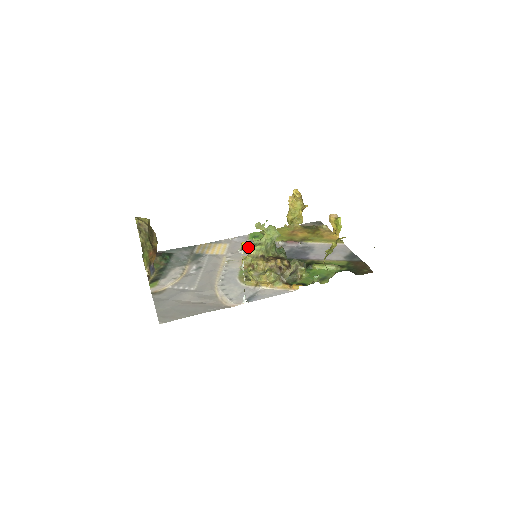
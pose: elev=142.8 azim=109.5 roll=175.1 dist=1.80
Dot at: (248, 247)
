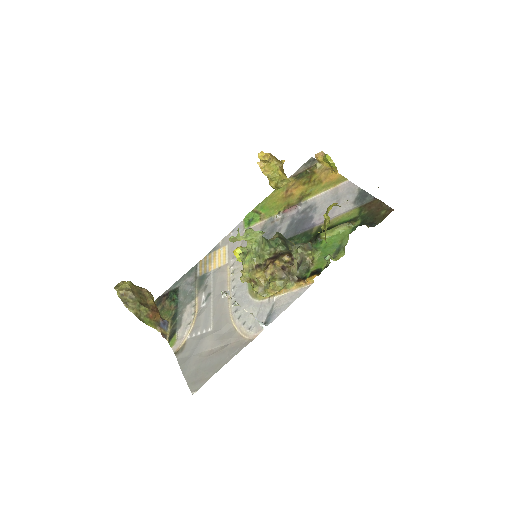
Dot at: occluded
